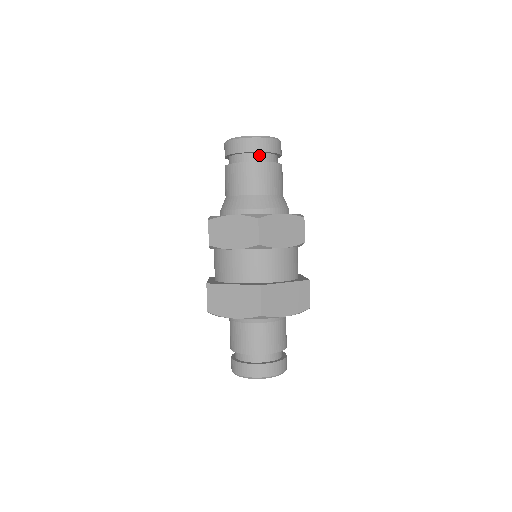
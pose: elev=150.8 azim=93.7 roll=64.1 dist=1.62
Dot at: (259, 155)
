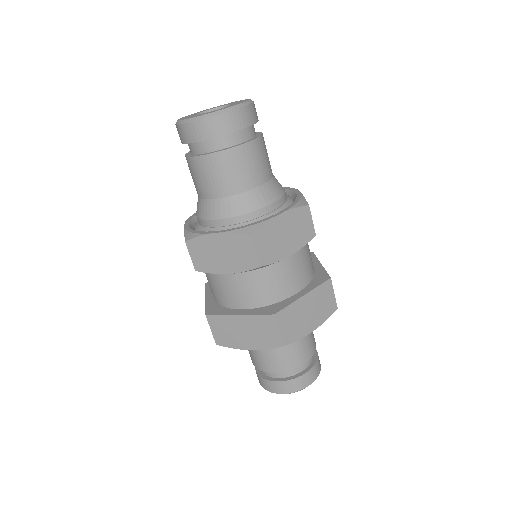
Dot at: (229, 137)
